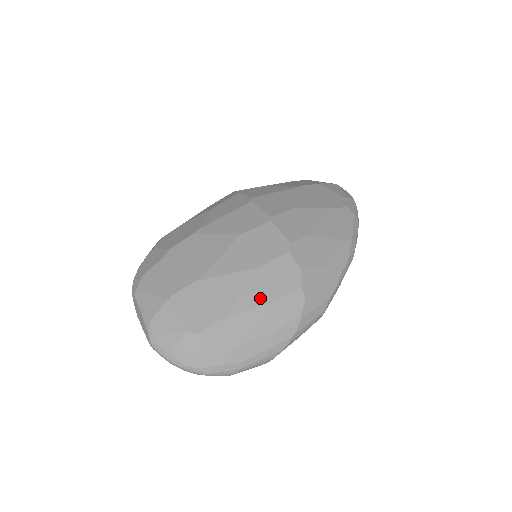
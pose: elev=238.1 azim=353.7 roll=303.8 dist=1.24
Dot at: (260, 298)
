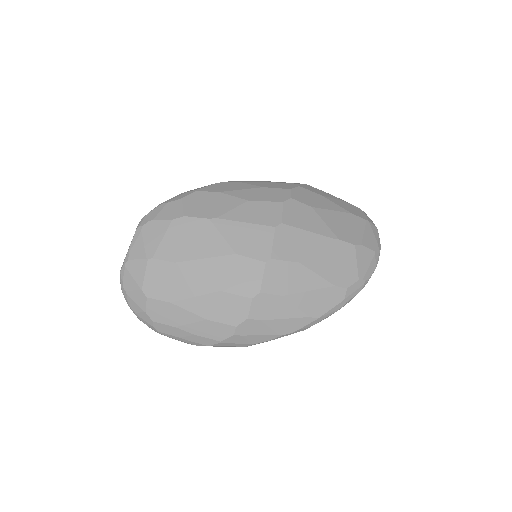
Dot at: (203, 311)
